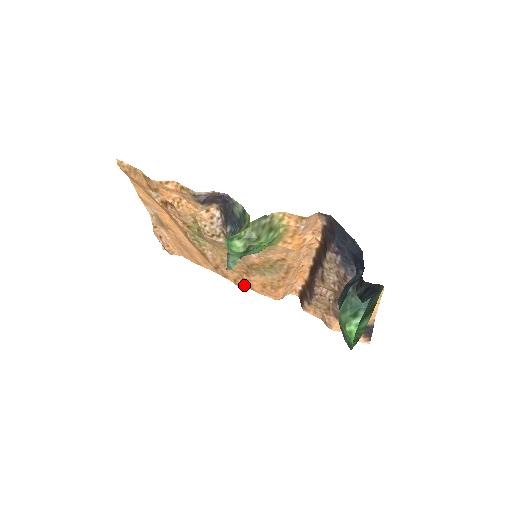
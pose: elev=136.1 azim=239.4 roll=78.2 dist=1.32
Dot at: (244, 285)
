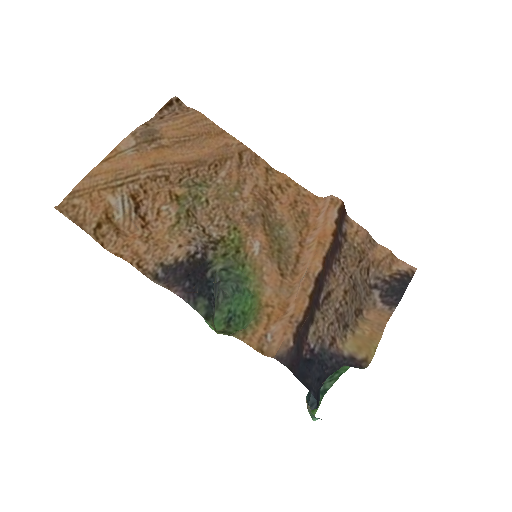
Dot at: (279, 175)
